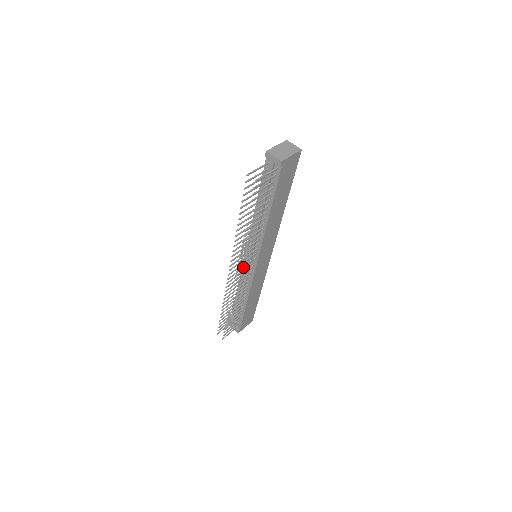
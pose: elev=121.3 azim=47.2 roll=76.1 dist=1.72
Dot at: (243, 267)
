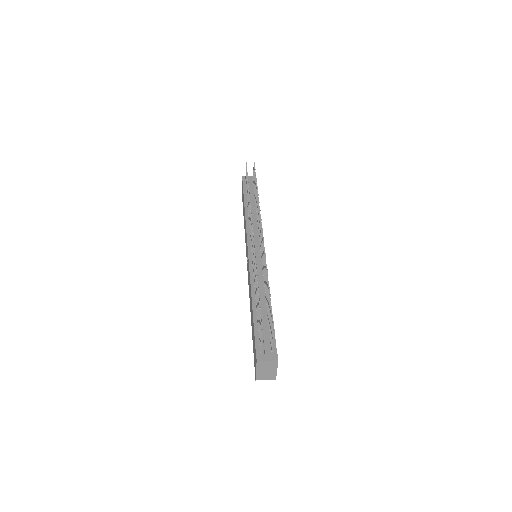
Dot at: (252, 256)
